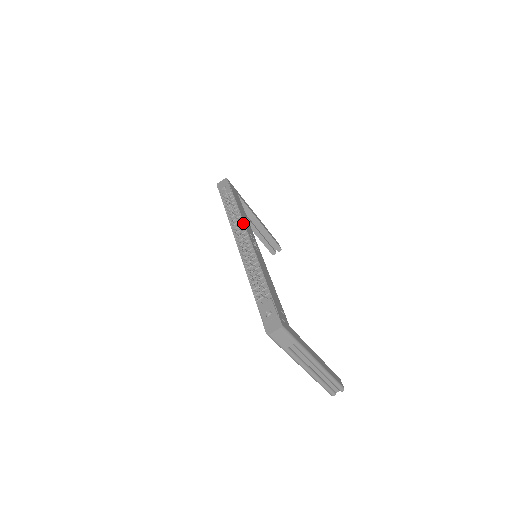
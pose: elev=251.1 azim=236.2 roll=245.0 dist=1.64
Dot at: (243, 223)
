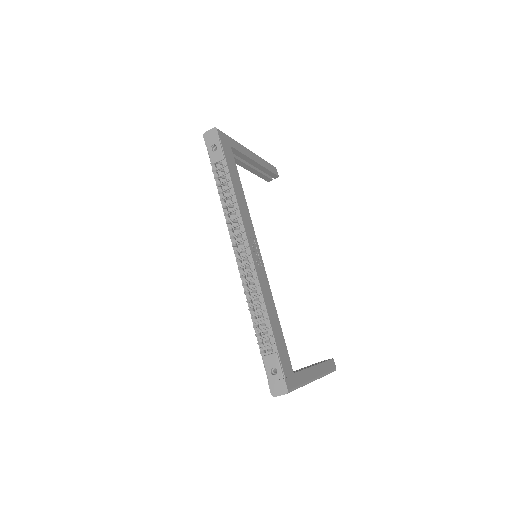
Dot at: (242, 223)
